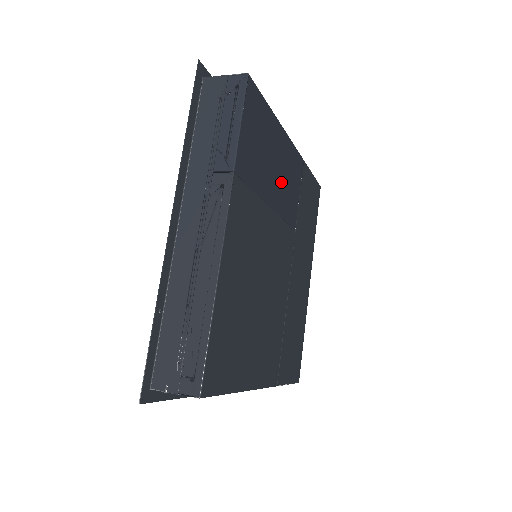
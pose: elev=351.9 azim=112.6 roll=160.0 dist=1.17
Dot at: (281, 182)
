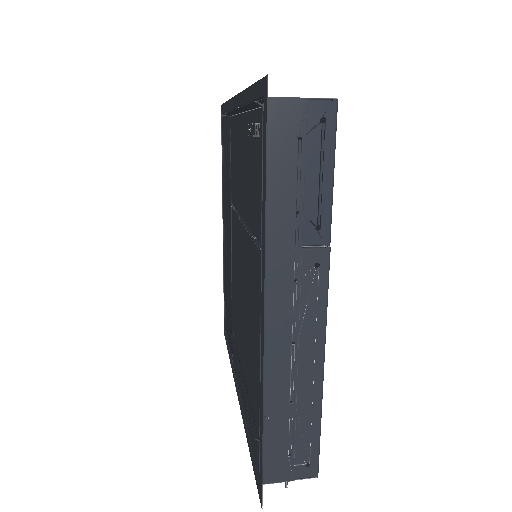
Dot at: occluded
